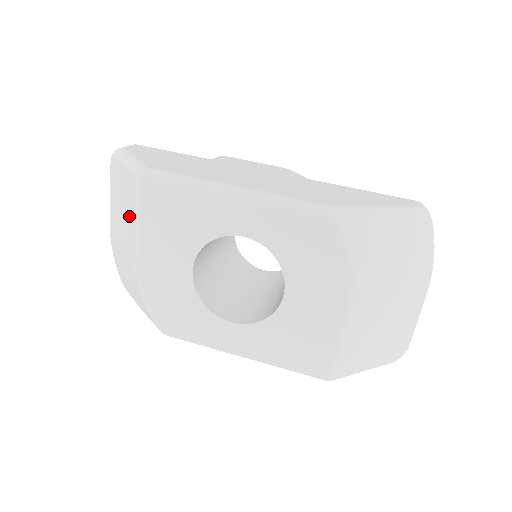
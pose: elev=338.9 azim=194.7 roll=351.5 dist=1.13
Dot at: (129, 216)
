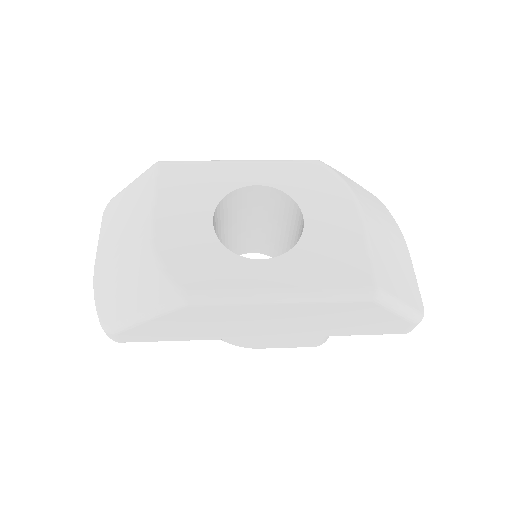
Dot at: (139, 206)
